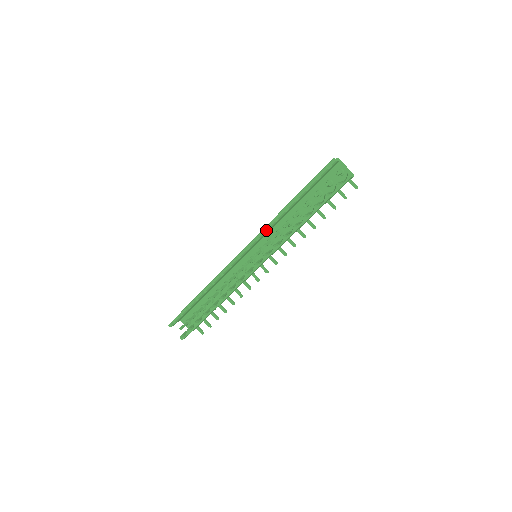
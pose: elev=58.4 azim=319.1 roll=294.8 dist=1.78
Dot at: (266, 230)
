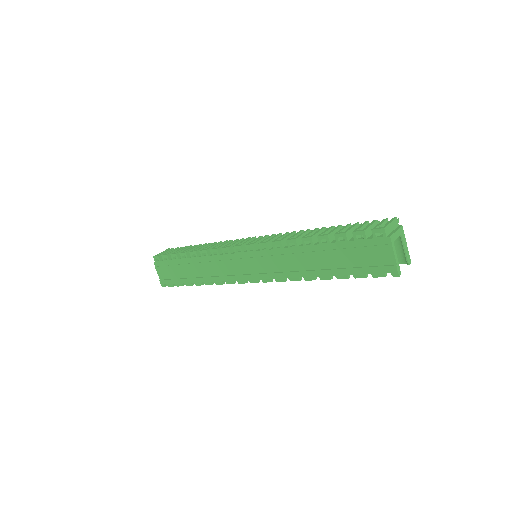
Dot at: (286, 277)
